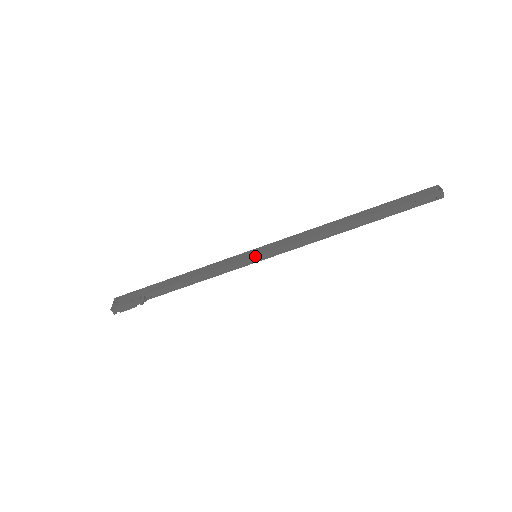
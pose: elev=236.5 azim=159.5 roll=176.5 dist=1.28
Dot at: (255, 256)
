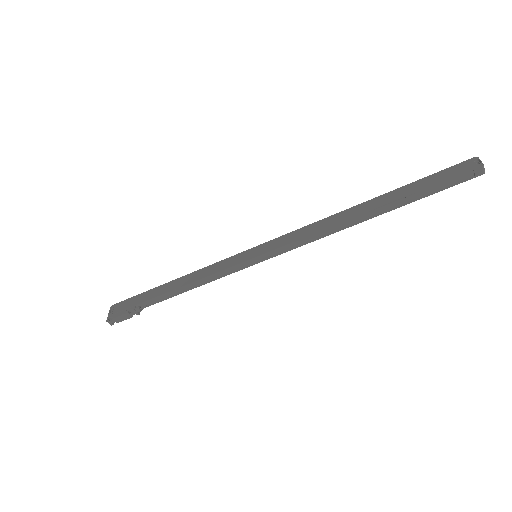
Dot at: (254, 257)
